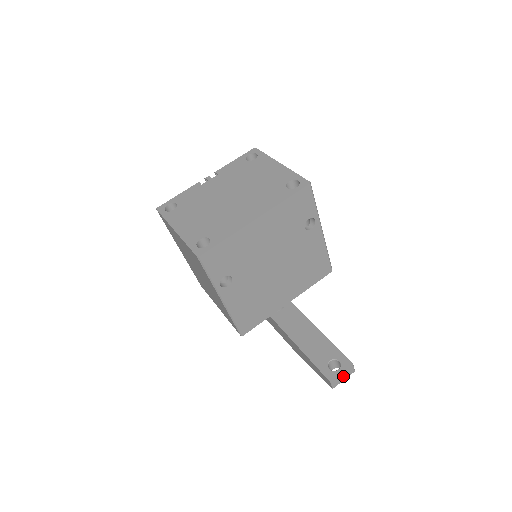
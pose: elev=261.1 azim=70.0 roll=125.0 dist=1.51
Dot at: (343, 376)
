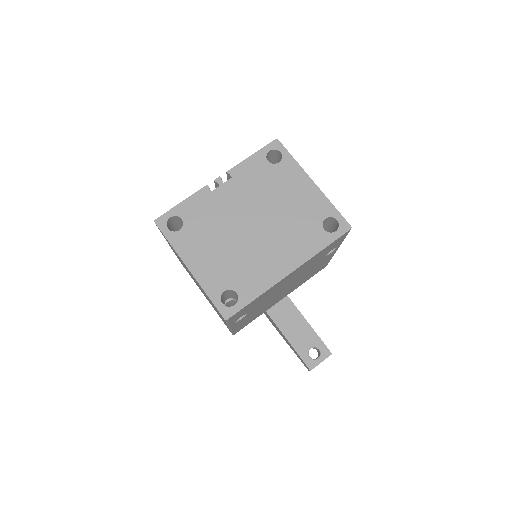
Dot at: occluded
